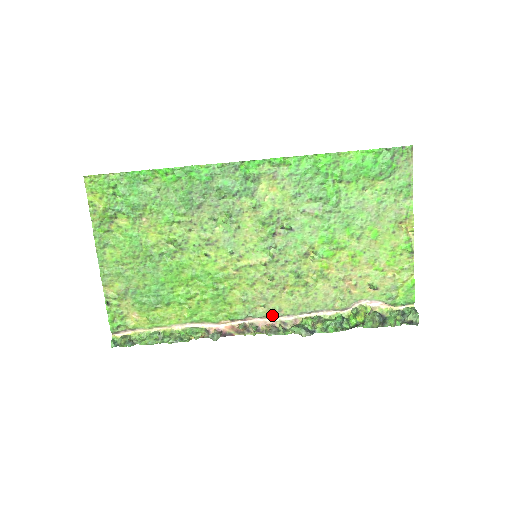
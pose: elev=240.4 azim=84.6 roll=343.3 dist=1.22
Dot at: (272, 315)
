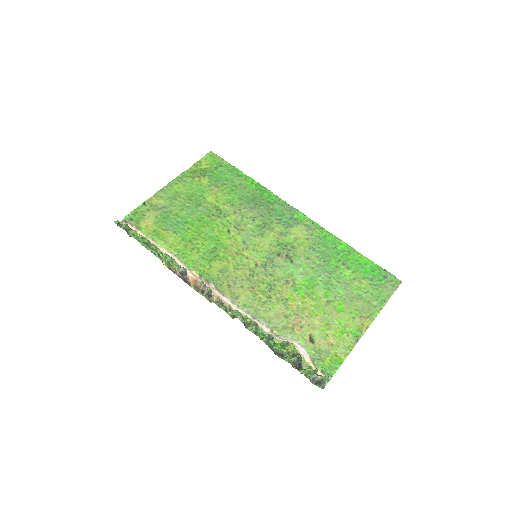
Dot at: (228, 296)
